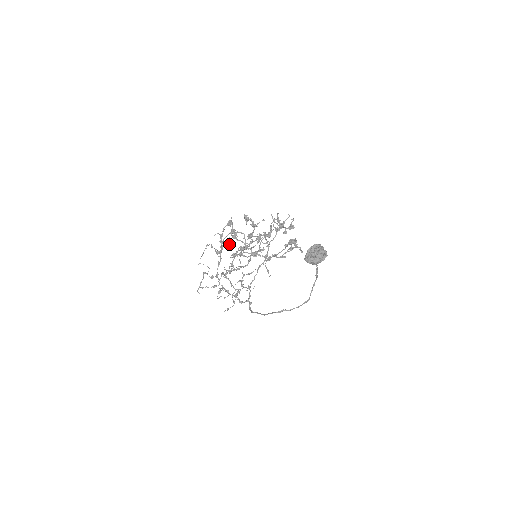
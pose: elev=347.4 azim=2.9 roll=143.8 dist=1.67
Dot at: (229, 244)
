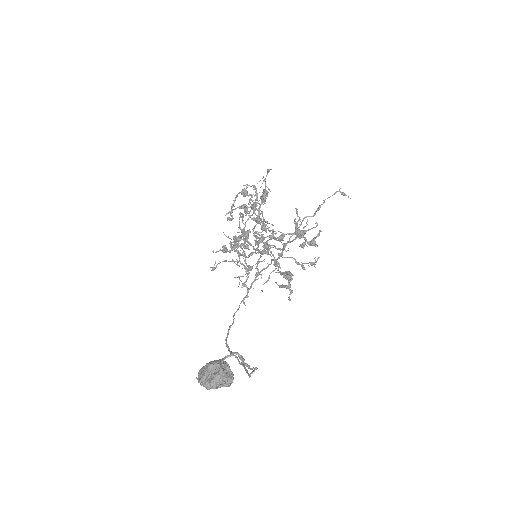
Dot at: (247, 212)
